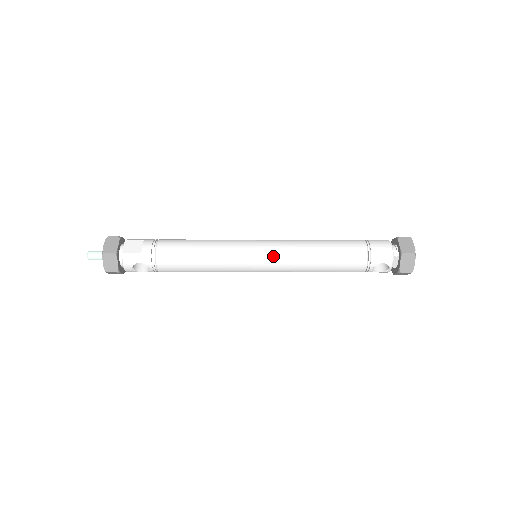
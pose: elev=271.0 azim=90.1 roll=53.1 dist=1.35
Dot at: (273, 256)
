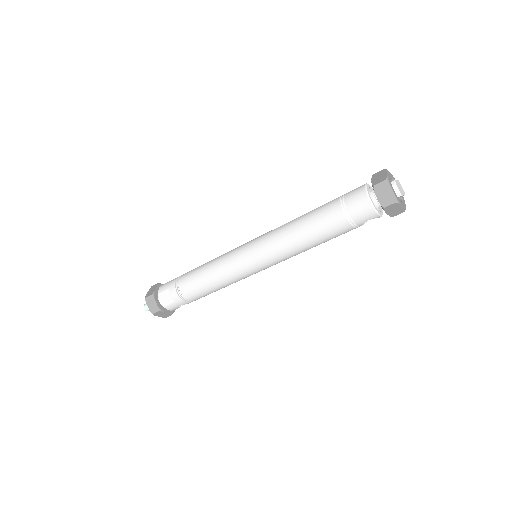
Dot at: (267, 261)
